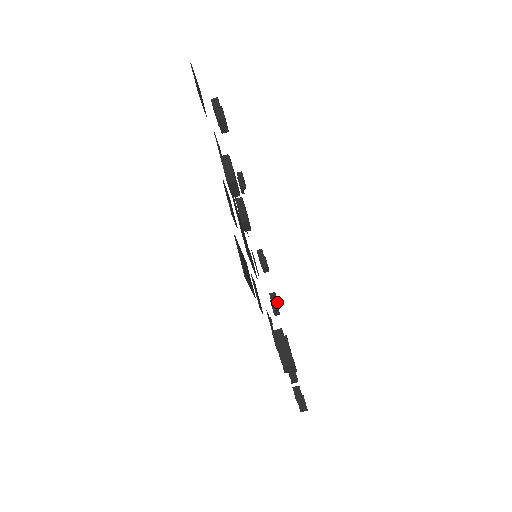
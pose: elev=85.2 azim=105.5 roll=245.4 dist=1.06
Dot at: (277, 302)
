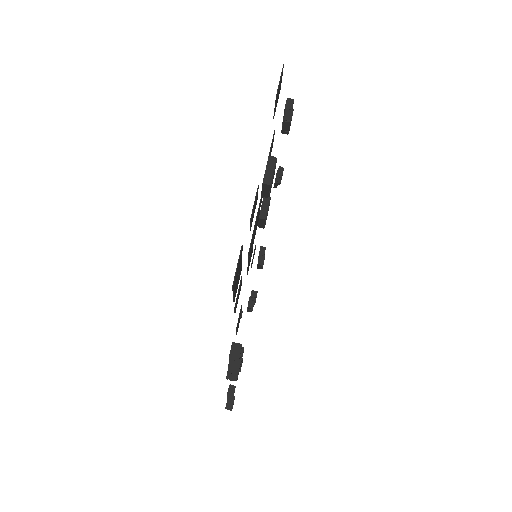
Dot at: (255, 301)
